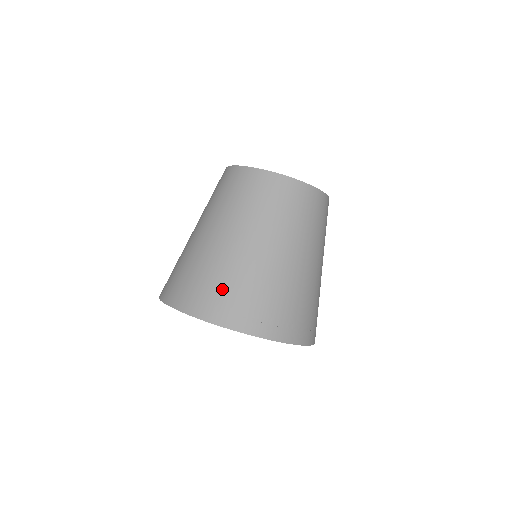
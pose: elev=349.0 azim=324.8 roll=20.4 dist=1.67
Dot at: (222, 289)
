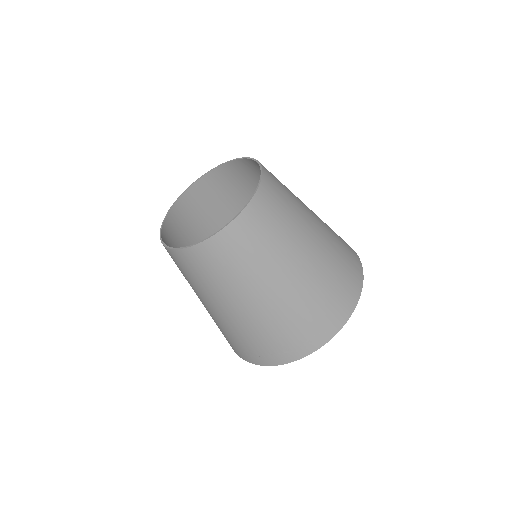
Dot at: (224, 335)
